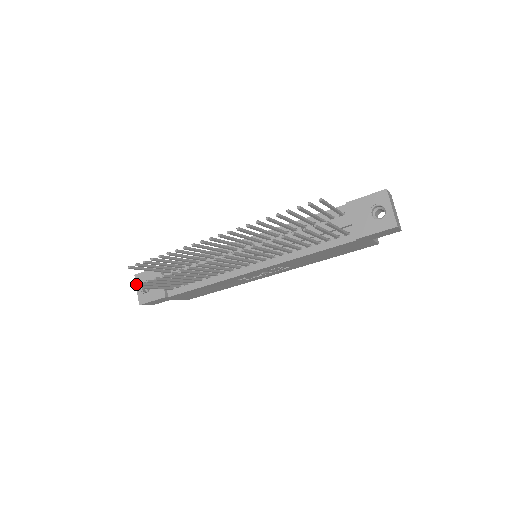
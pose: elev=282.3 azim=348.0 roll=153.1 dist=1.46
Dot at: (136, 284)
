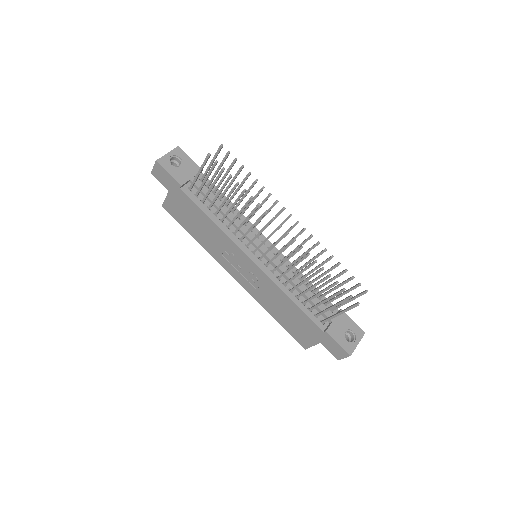
Dot at: (172, 150)
